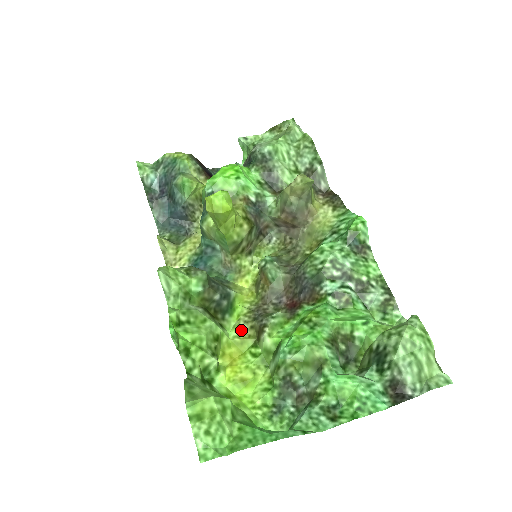
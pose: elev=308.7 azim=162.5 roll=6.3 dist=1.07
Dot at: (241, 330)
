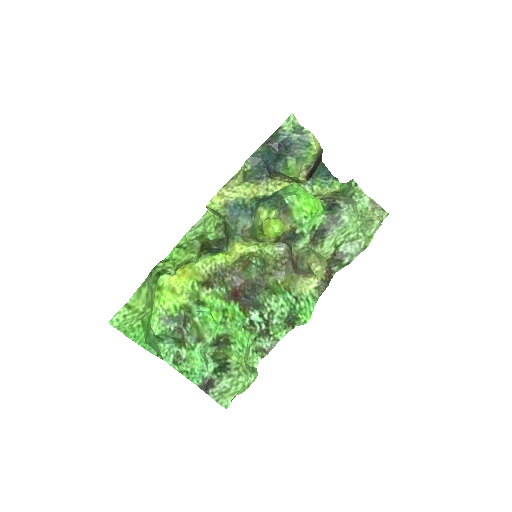
Dot at: (205, 268)
